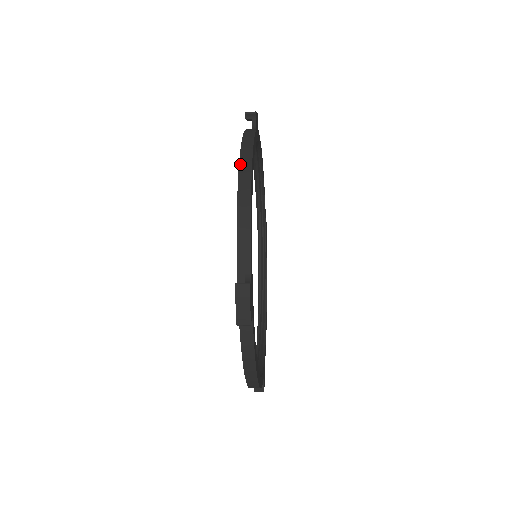
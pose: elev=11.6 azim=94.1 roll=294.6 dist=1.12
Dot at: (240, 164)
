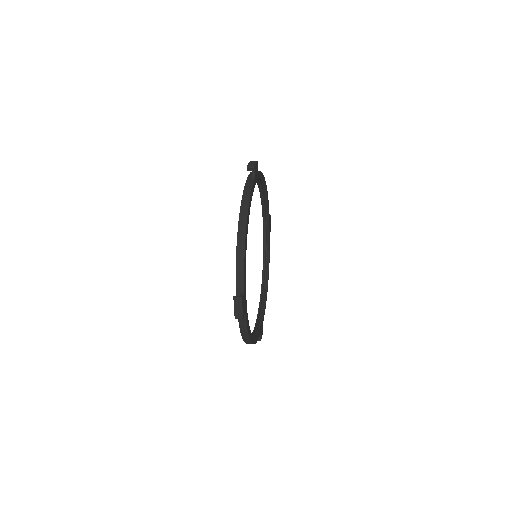
Dot at: (240, 216)
